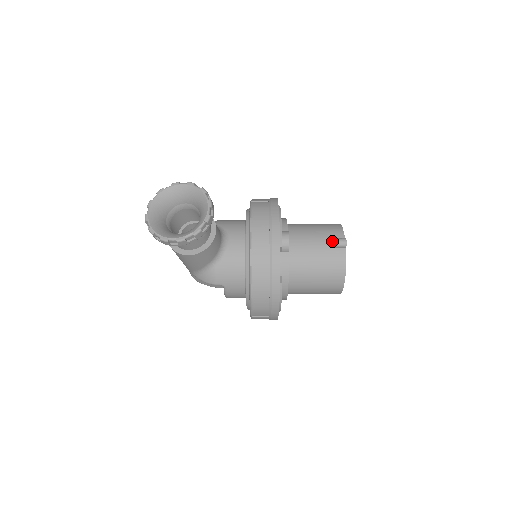
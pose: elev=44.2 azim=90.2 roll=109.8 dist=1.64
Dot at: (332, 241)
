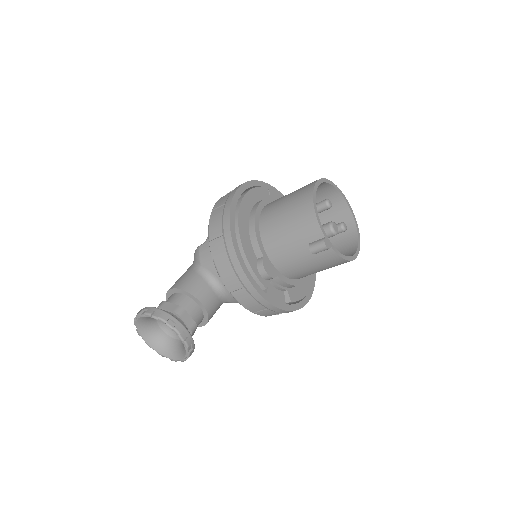
Dot at: (311, 252)
